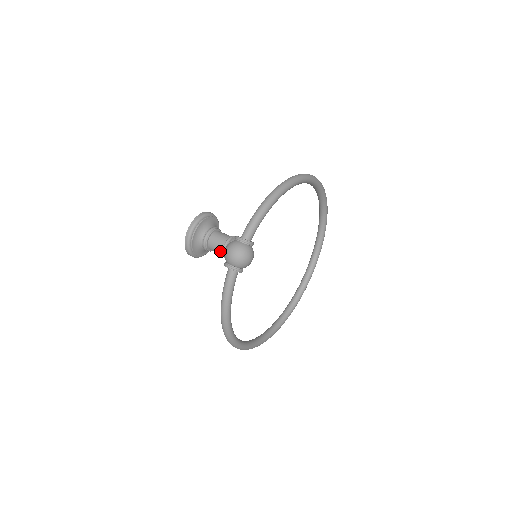
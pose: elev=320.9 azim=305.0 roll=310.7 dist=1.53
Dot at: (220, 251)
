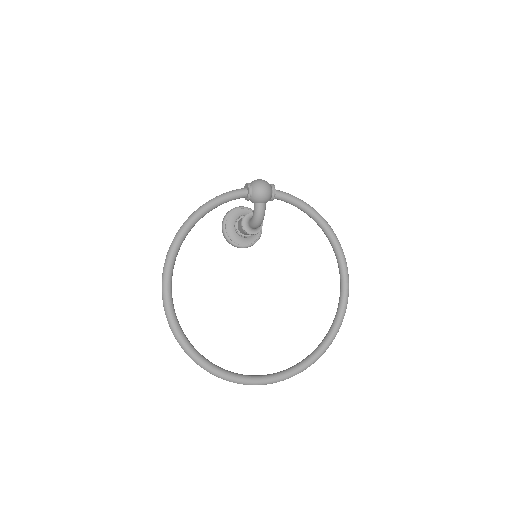
Dot at: occluded
